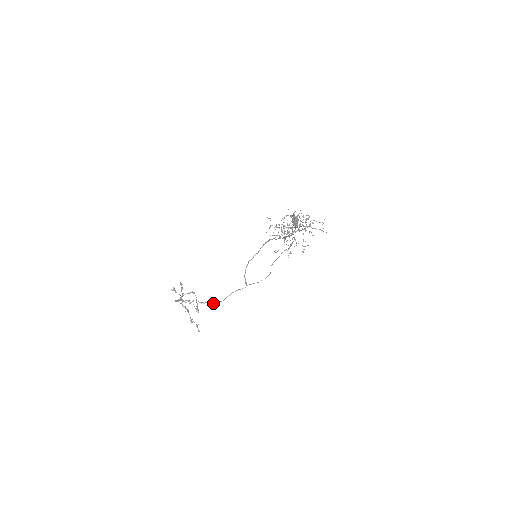
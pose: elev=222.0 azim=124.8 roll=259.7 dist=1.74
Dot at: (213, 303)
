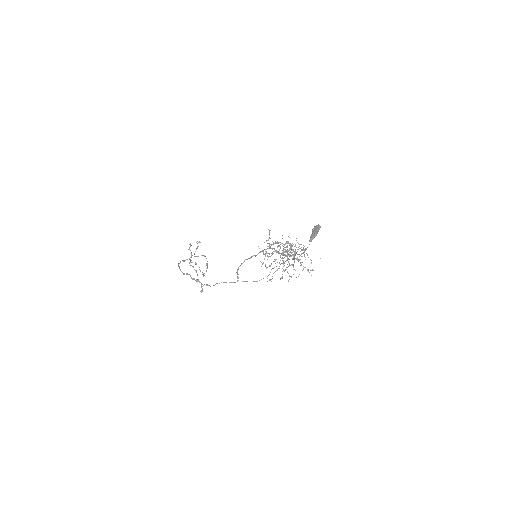
Dot at: (202, 284)
